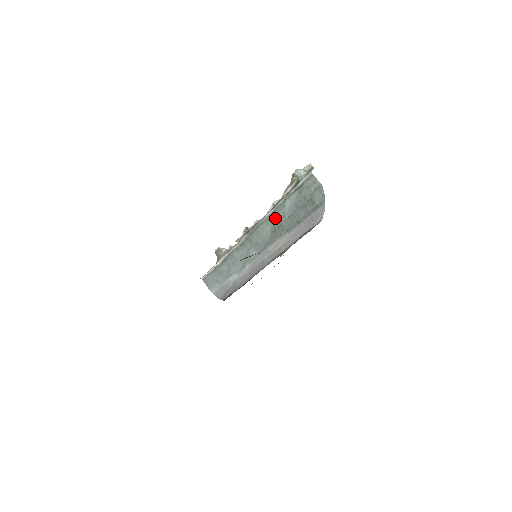
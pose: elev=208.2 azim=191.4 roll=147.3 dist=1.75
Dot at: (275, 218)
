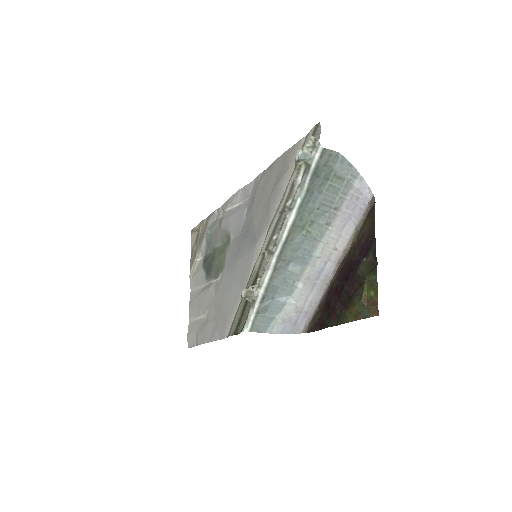
Dot at: (301, 220)
